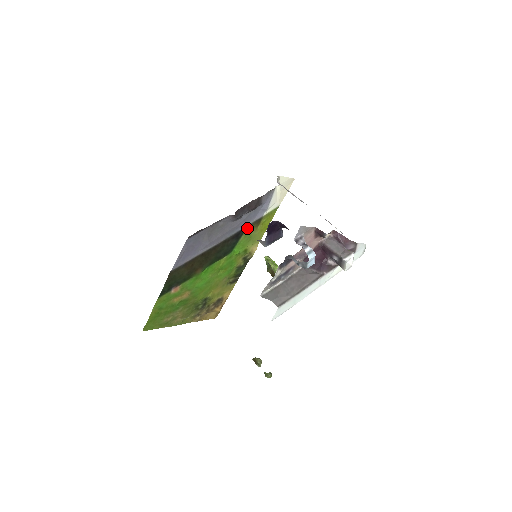
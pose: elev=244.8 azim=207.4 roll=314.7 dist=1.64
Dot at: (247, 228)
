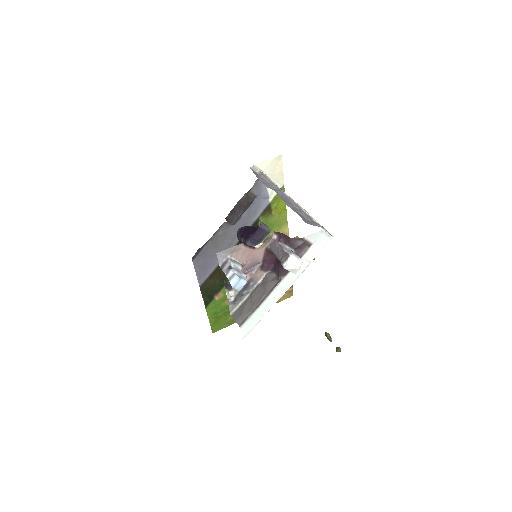
Dot at: occluded
